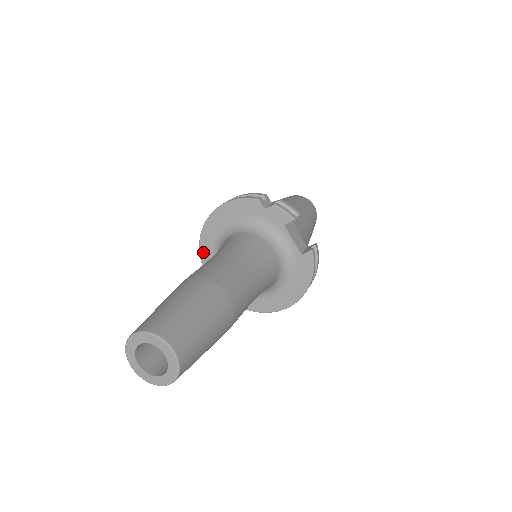
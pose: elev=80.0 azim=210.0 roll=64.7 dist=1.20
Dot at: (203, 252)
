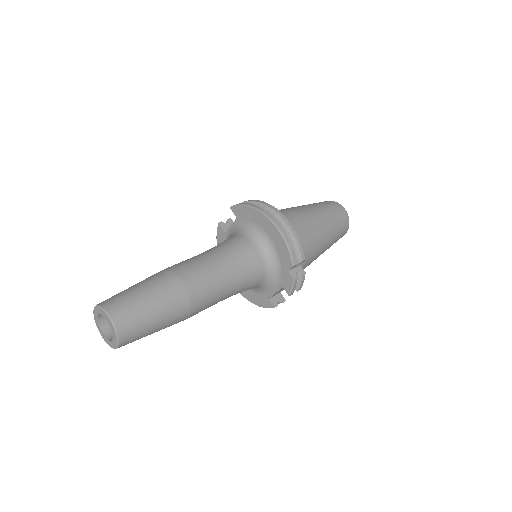
Dot at: (239, 209)
